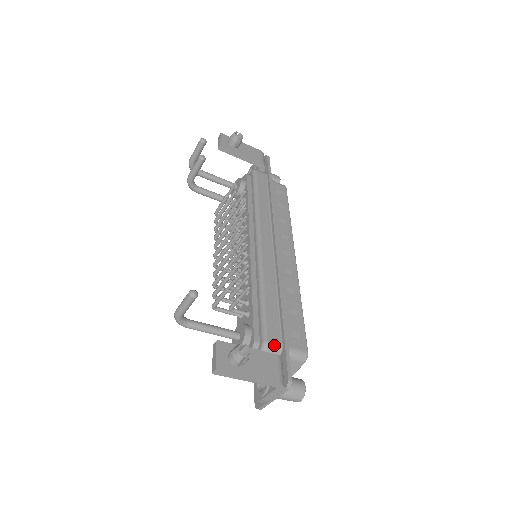
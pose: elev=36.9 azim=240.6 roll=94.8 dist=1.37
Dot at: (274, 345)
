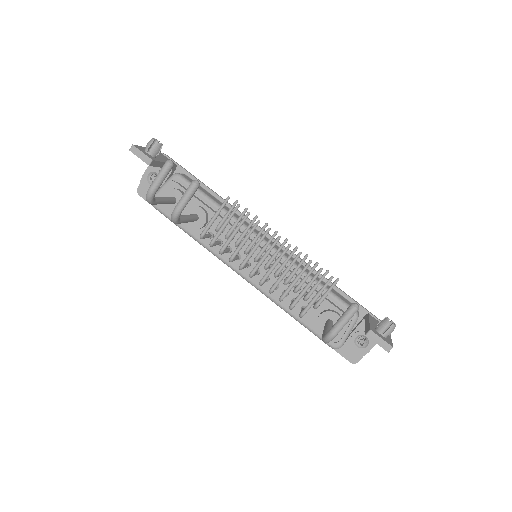
Dot at: occluded
